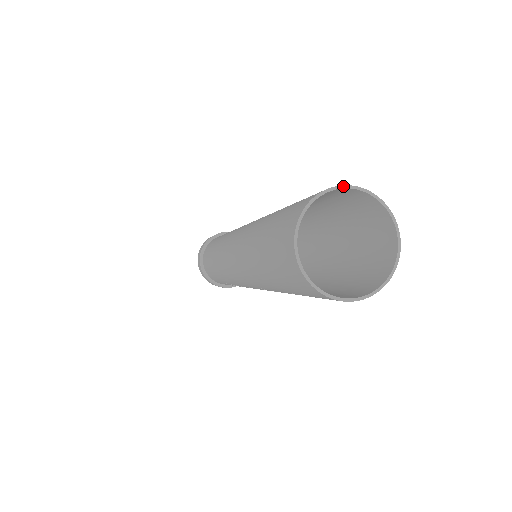
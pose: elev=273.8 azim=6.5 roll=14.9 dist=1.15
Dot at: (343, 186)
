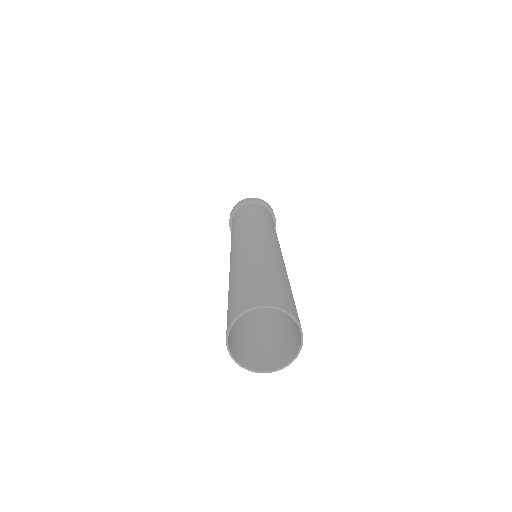
Dot at: (279, 308)
